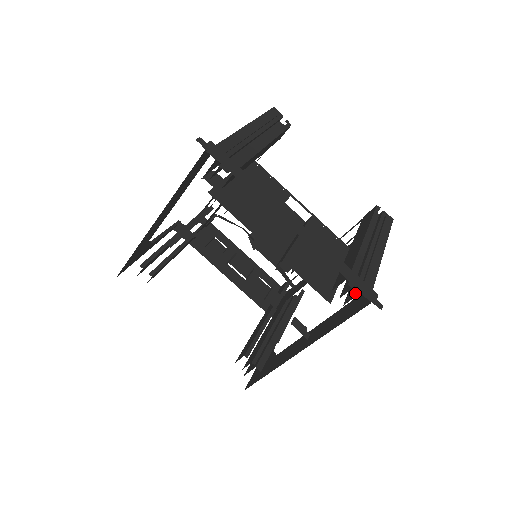
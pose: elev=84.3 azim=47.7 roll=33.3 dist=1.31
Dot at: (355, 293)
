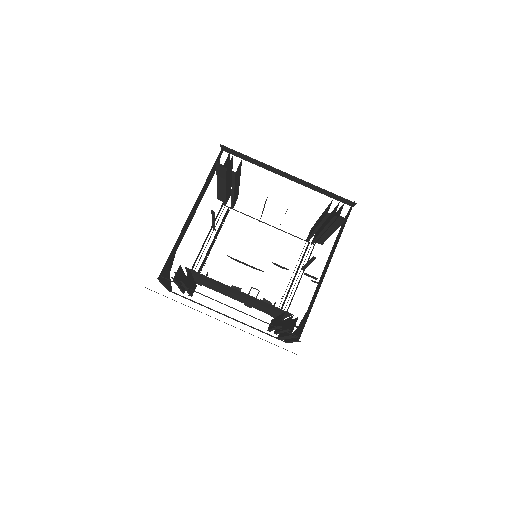
Dot at: (342, 208)
